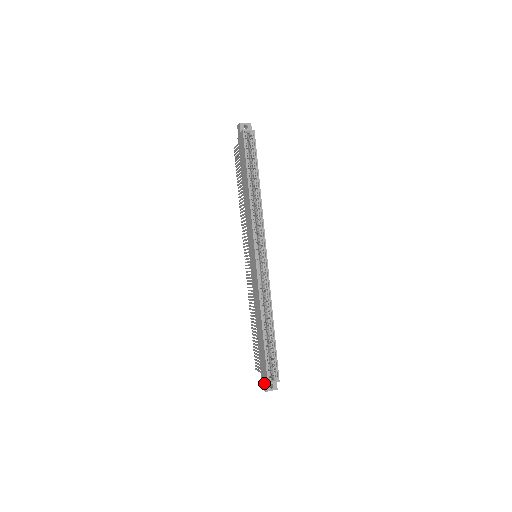
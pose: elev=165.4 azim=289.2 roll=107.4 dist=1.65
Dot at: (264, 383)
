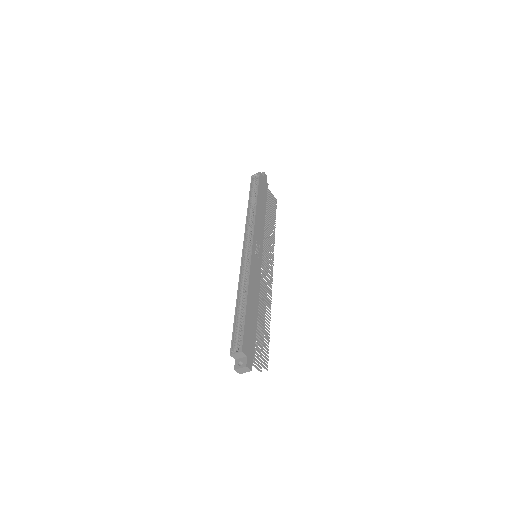
Dot at: (236, 362)
